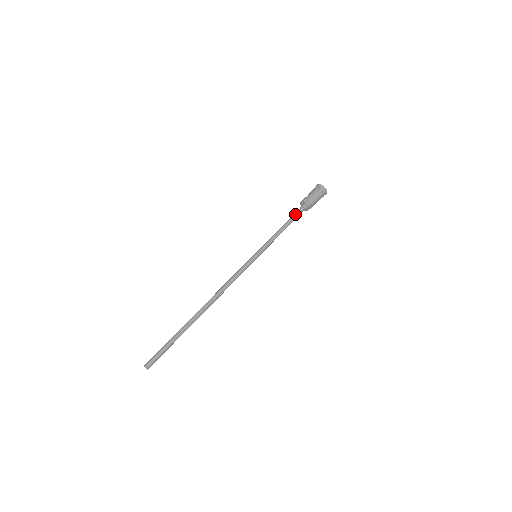
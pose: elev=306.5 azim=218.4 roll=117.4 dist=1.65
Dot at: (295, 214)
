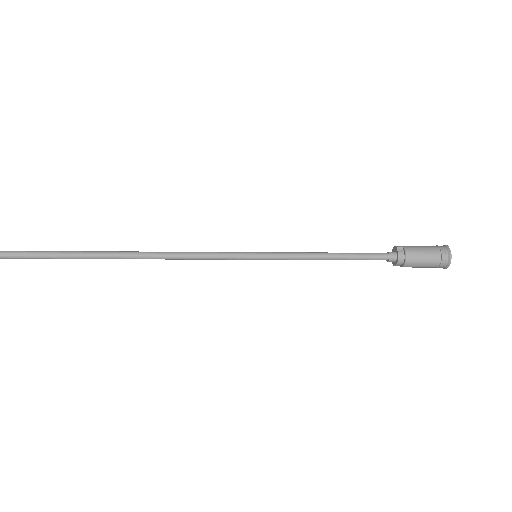
Dot at: (367, 253)
